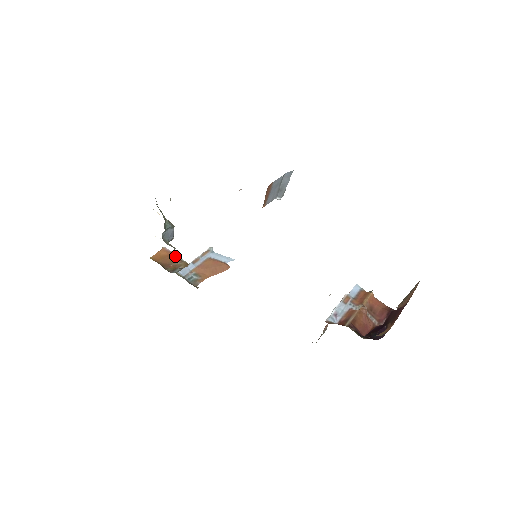
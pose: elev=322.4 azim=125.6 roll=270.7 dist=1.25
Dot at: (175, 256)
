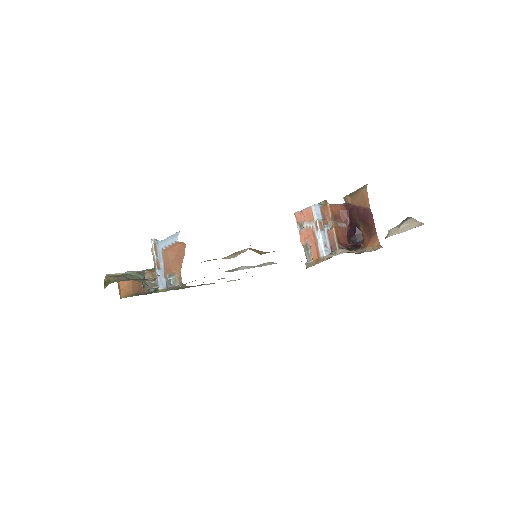
Dot at: occluded
